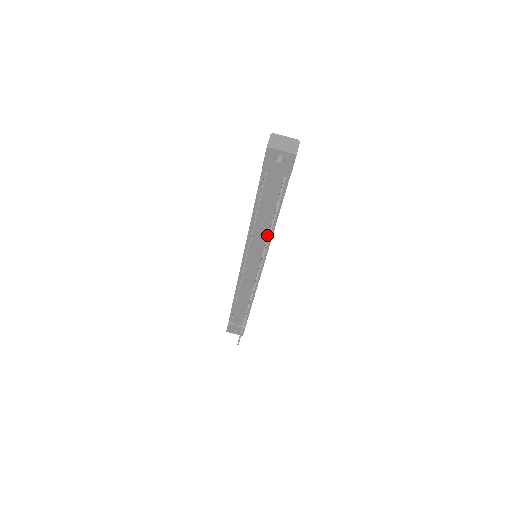
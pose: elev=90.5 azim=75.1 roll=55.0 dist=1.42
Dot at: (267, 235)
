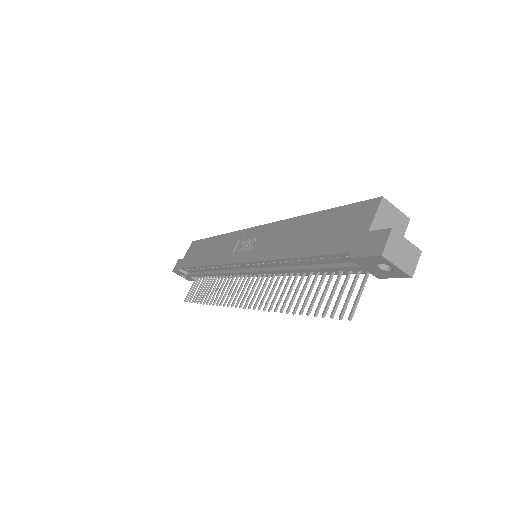
Dot at: occluded
